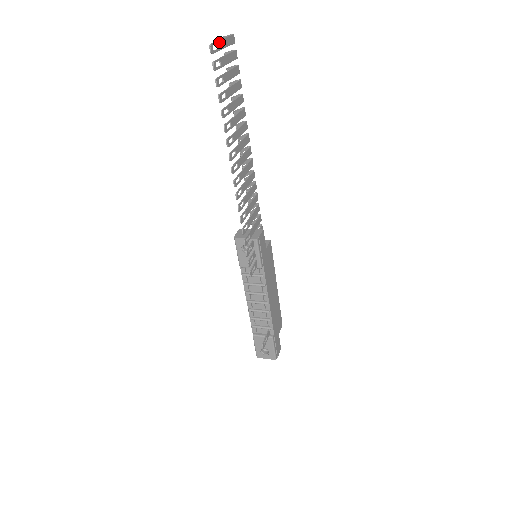
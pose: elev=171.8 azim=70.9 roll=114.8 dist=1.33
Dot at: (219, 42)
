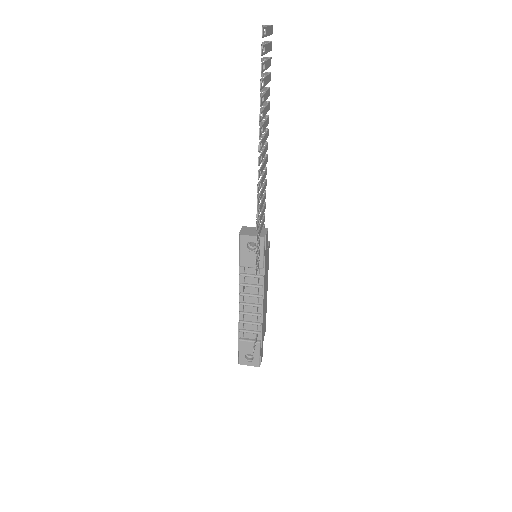
Dot at: (266, 28)
